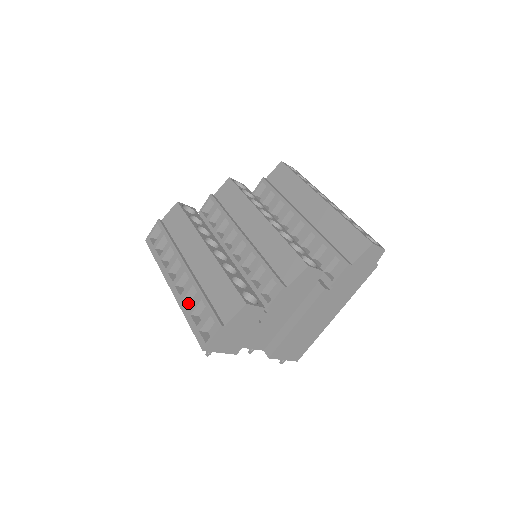
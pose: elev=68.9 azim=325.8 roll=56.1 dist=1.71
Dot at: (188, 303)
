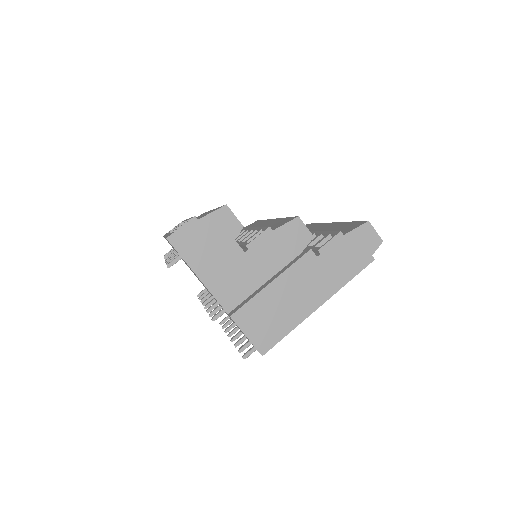
Dot at: occluded
